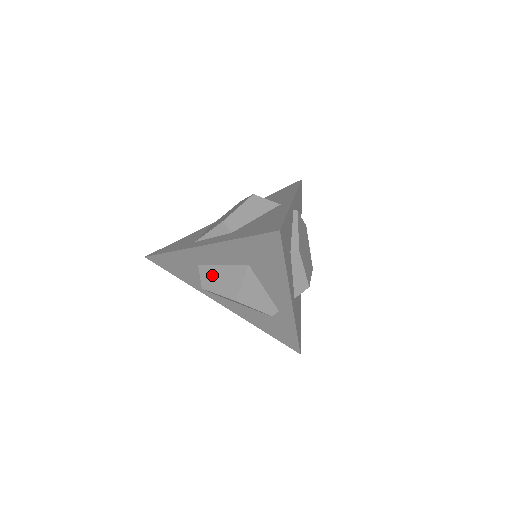
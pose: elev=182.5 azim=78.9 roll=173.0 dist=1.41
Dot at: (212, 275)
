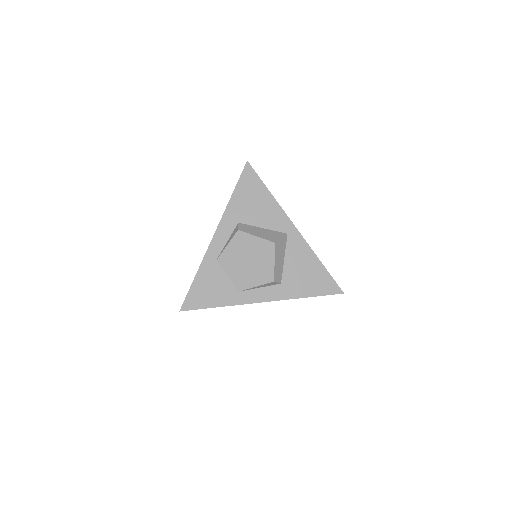
Dot at: occluded
